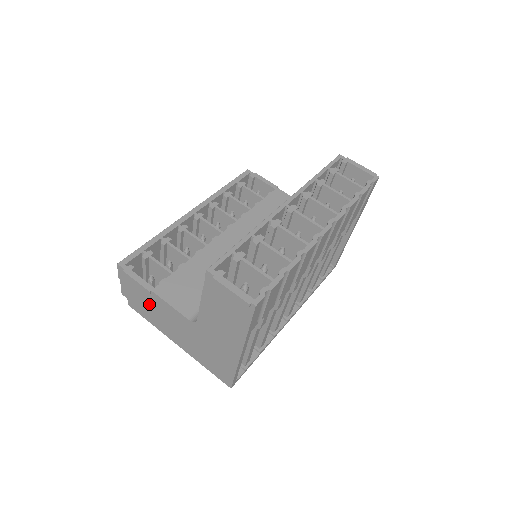
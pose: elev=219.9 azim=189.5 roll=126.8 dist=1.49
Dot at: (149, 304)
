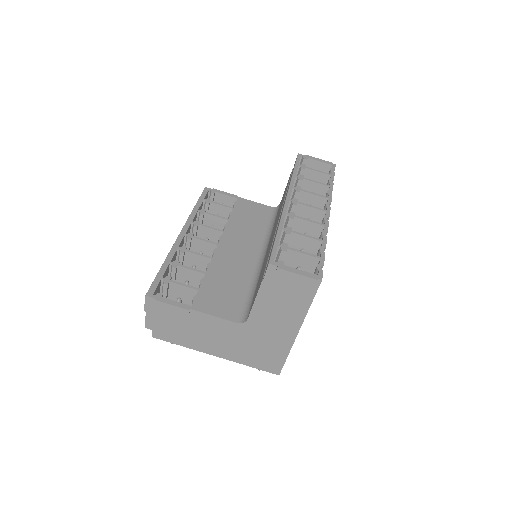
Dot at: (184, 325)
